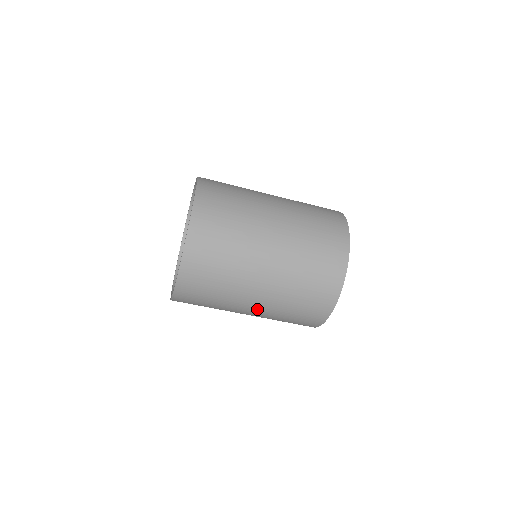
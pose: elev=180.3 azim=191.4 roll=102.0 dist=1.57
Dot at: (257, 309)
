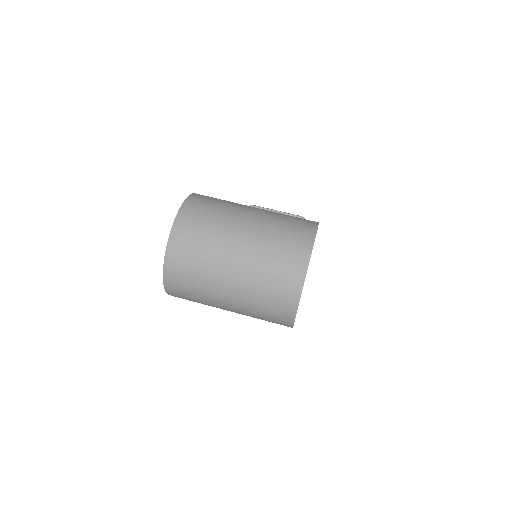
Dot at: (233, 310)
